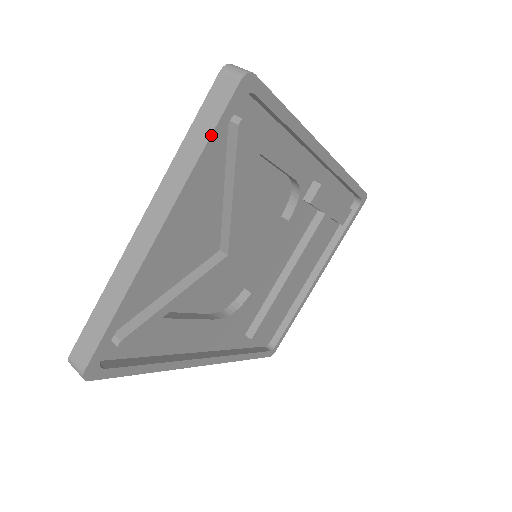
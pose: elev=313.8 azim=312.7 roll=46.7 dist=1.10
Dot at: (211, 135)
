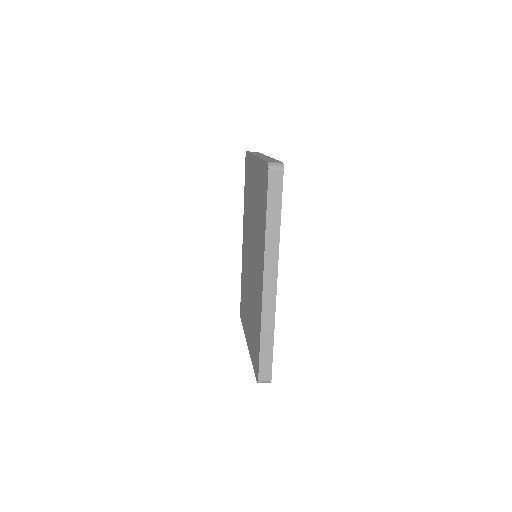
Dot at: occluded
